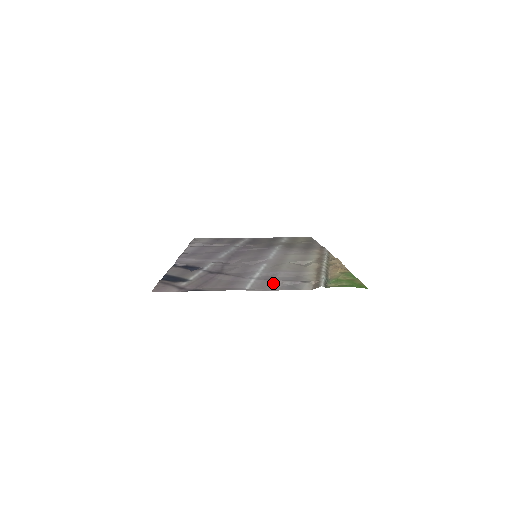
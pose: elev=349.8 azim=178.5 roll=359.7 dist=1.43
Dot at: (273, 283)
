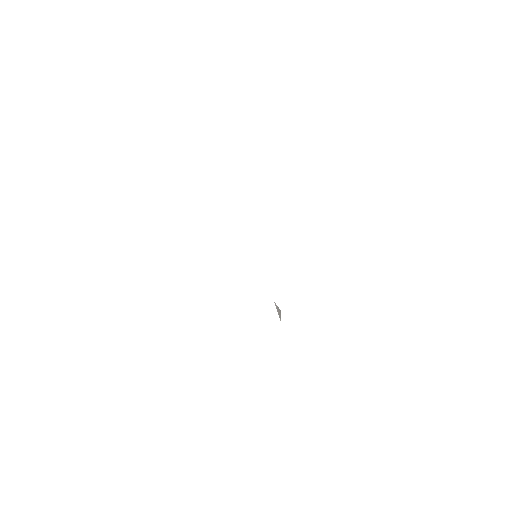
Dot at: occluded
